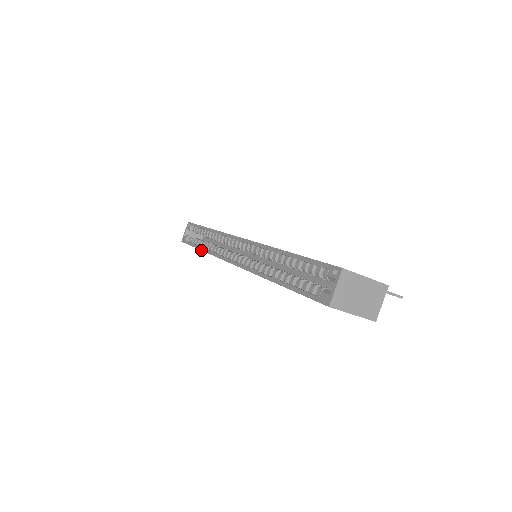
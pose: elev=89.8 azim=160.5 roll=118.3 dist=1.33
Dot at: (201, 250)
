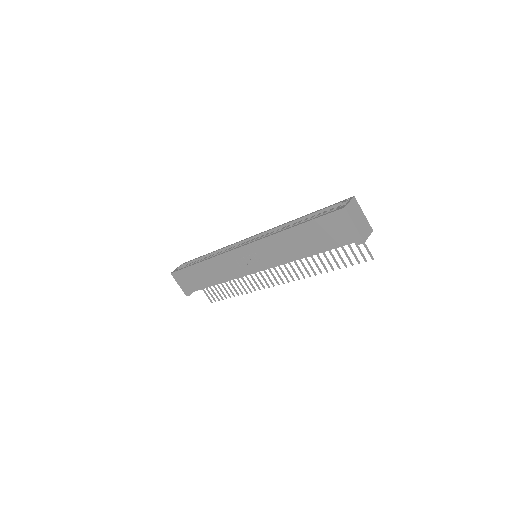
Dot at: (201, 261)
